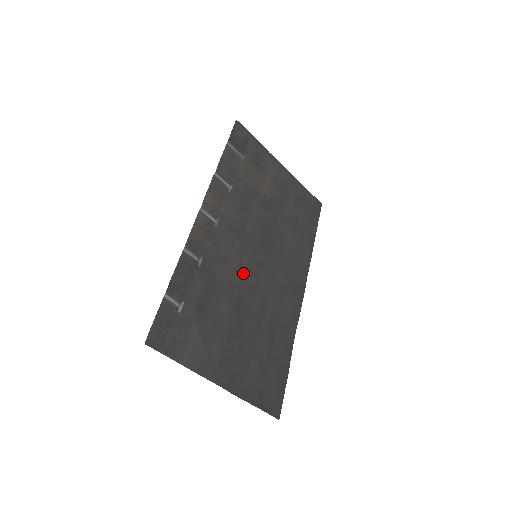
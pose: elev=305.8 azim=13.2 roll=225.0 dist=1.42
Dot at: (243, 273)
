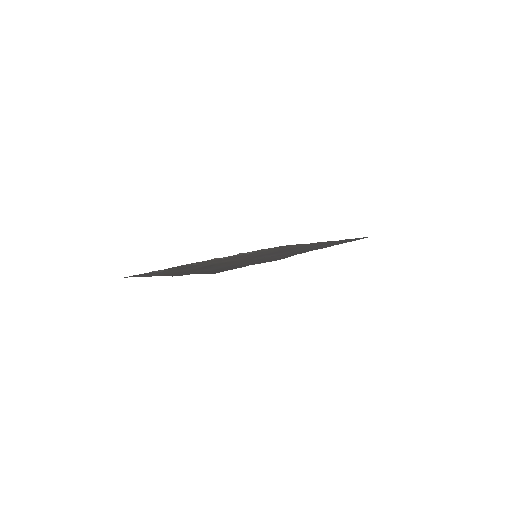
Dot at: occluded
